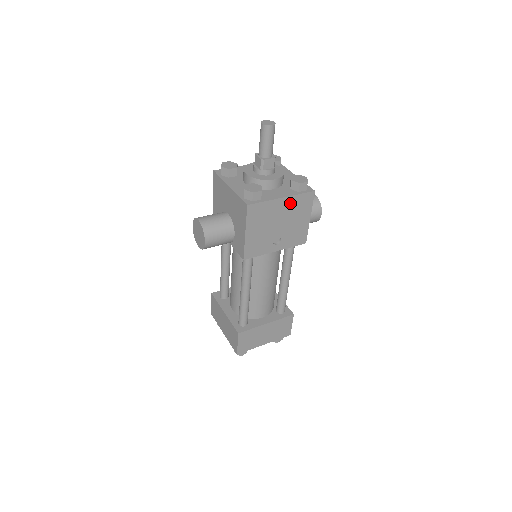
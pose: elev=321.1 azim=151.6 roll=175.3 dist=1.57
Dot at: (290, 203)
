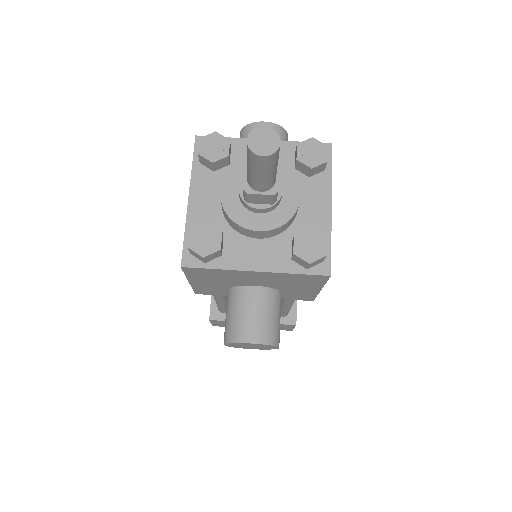
Dot at: occluded
